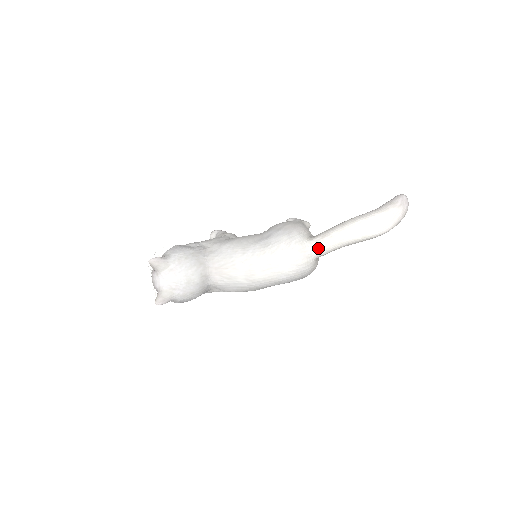
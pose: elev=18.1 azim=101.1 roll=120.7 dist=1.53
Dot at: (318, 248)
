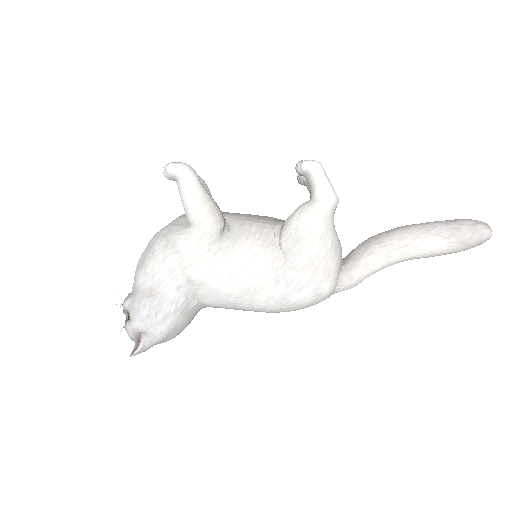
Dot at: occluded
